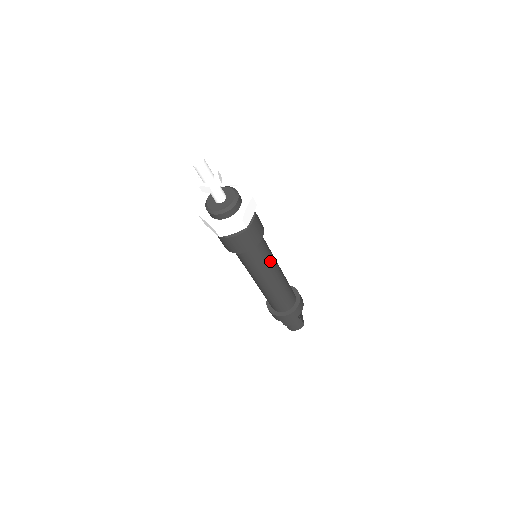
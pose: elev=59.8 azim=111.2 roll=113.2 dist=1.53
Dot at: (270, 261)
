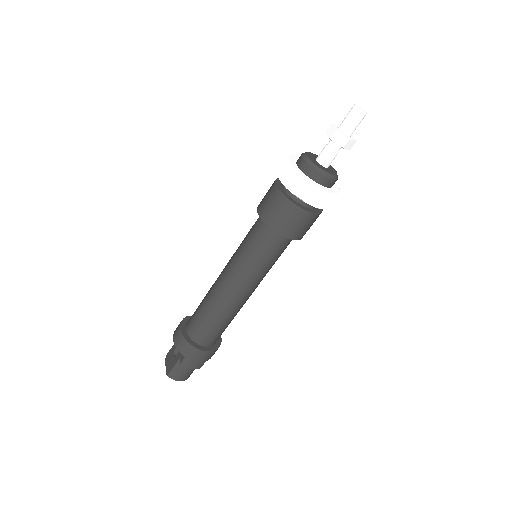
Dot at: (268, 271)
